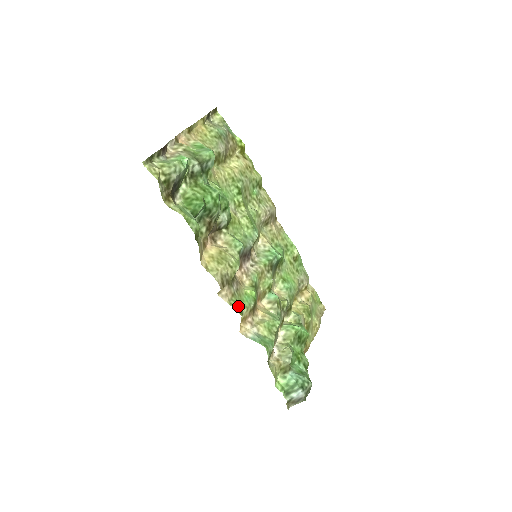
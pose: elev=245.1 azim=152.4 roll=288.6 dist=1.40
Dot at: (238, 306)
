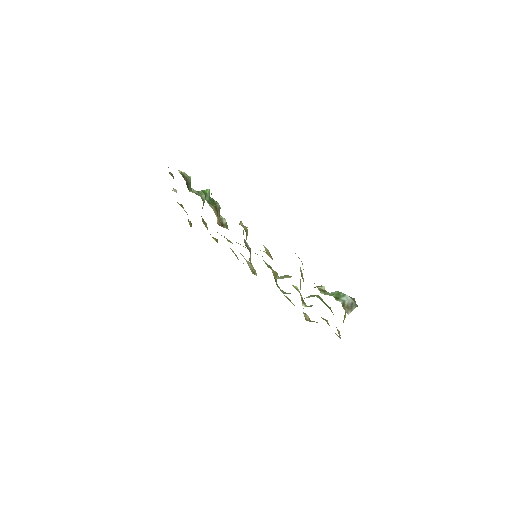
Dot at: occluded
